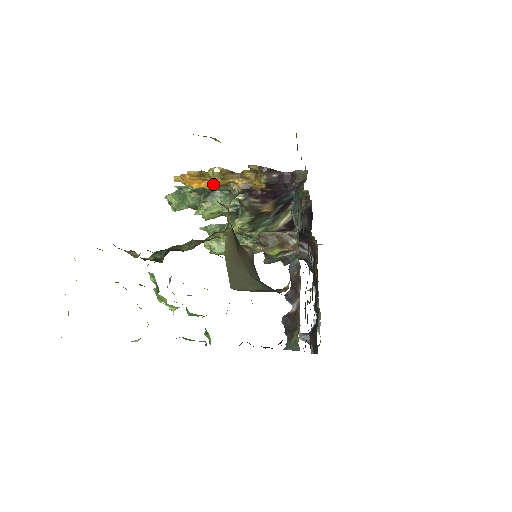
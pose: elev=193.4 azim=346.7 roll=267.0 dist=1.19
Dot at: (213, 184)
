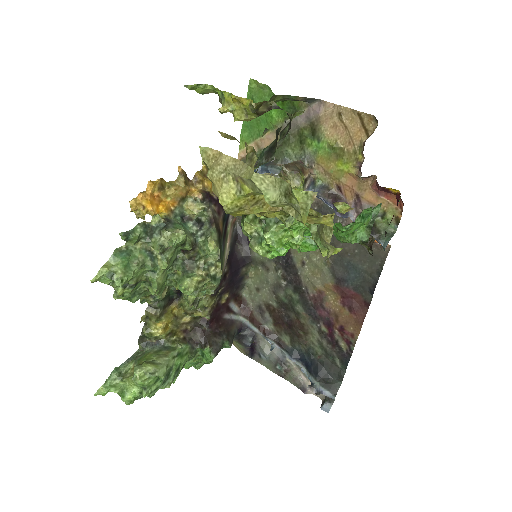
Dot at: (169, 205)
